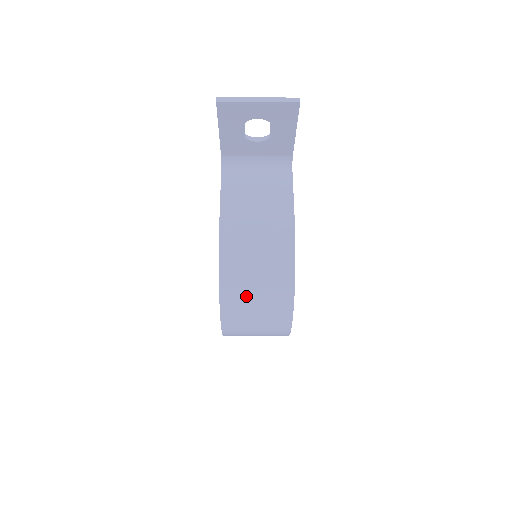
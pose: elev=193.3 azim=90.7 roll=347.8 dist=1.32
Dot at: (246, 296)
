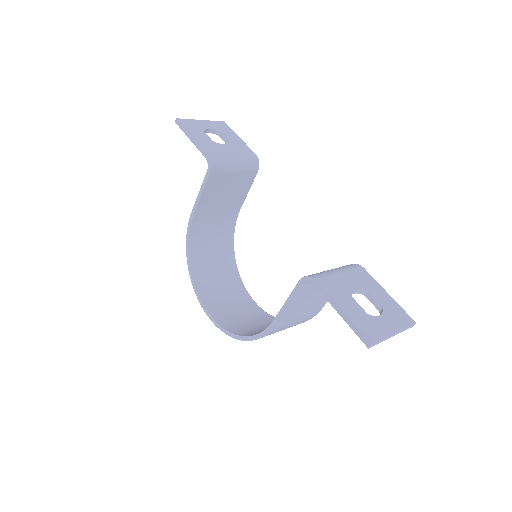
Dot at: occluded
